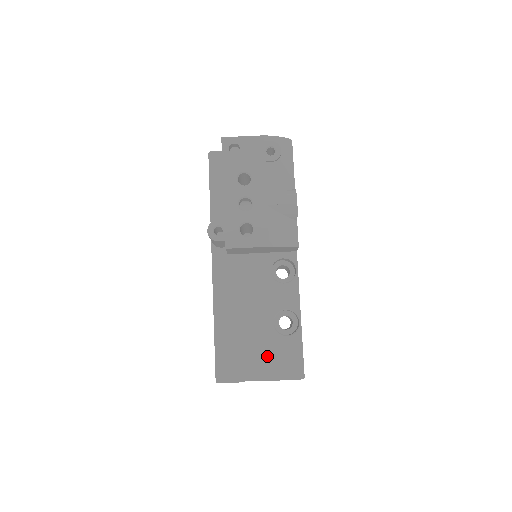
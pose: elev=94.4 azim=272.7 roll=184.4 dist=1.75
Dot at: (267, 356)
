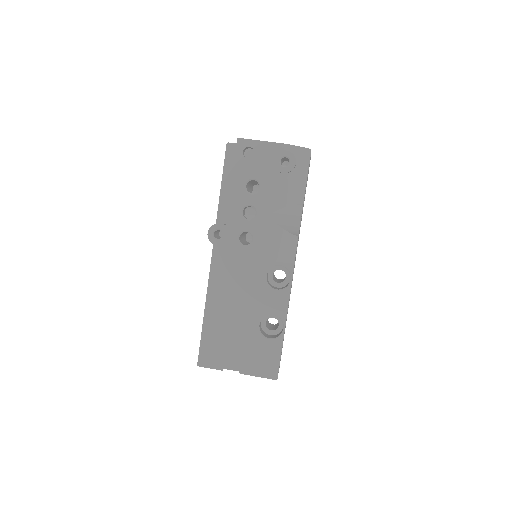
Dot at: (247, 353)
